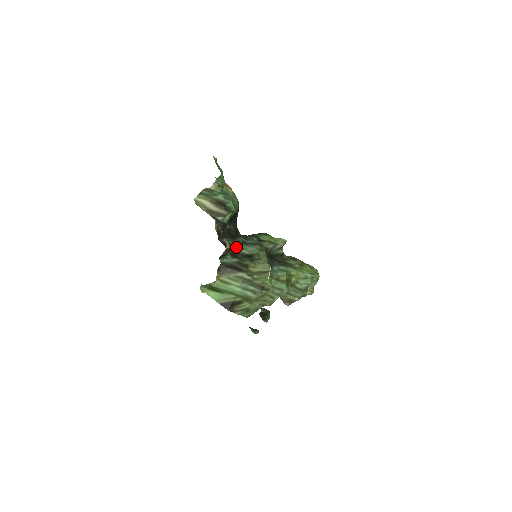
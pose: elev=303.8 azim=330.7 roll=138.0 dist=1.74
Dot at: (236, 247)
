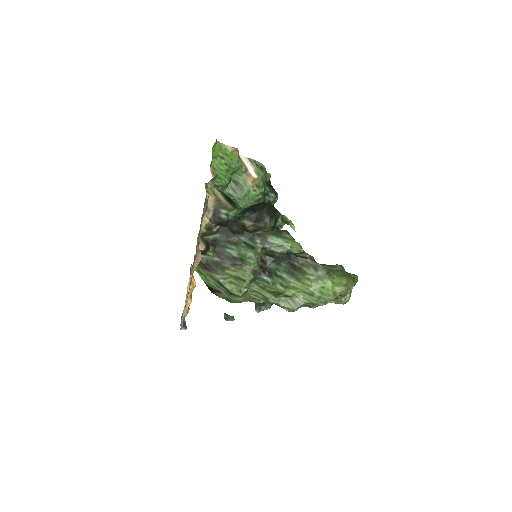
Dot at: (227, 246)
